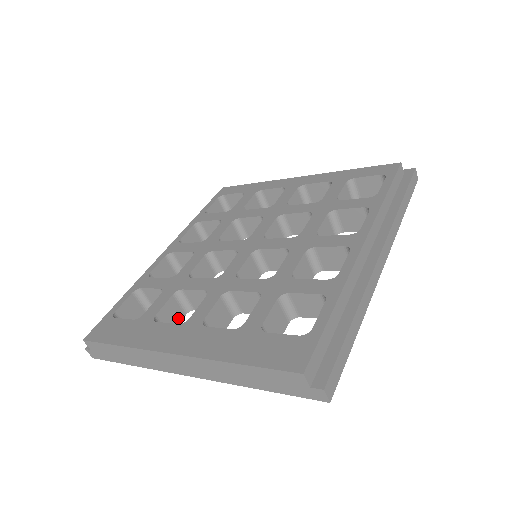
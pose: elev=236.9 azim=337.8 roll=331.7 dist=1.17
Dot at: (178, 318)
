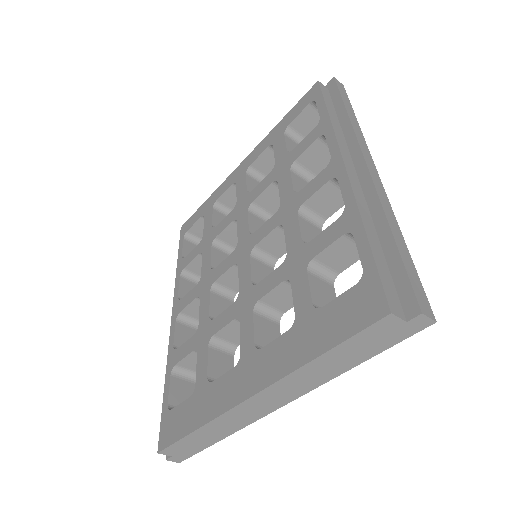
Dot at: (229, 364)
